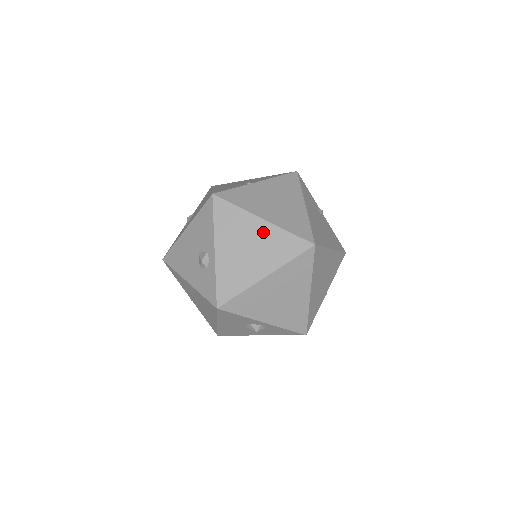
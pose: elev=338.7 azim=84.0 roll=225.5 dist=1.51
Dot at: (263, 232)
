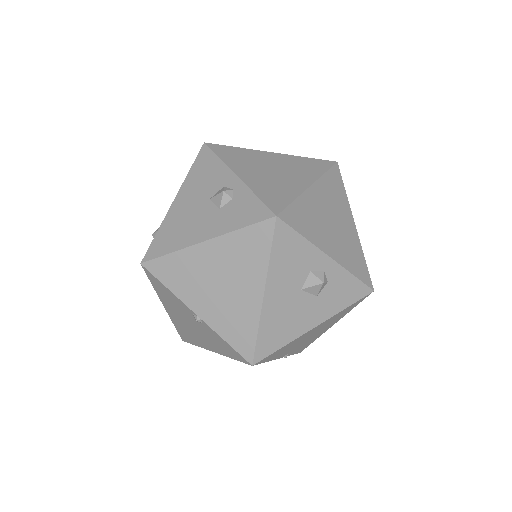
Dot at: (279, 159)
